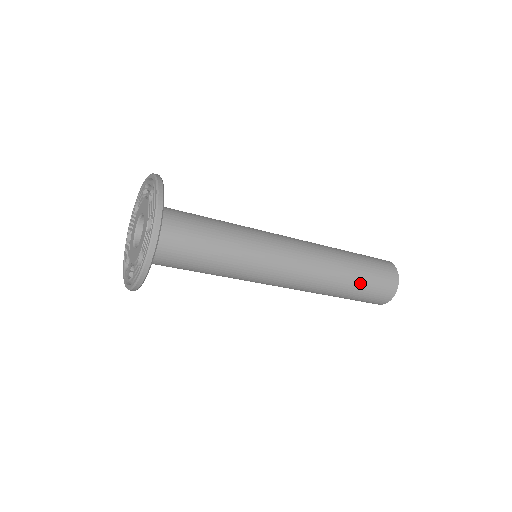
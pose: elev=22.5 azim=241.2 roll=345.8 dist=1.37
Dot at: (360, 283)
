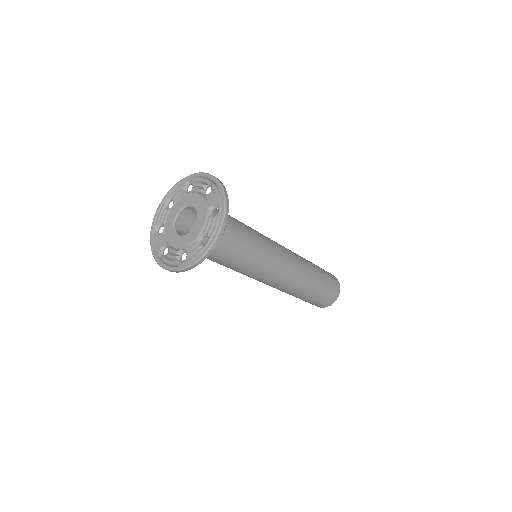
Dot at: (321, 285)
